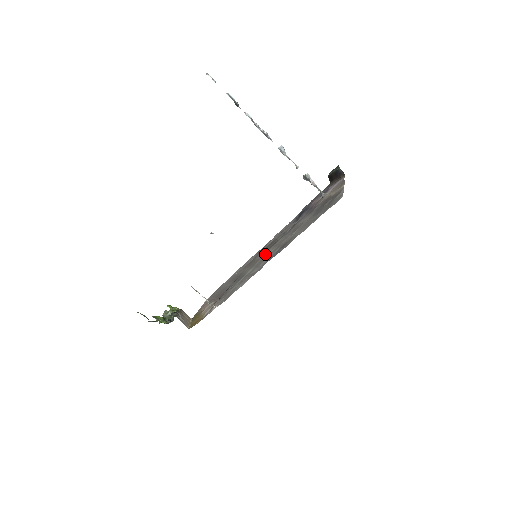
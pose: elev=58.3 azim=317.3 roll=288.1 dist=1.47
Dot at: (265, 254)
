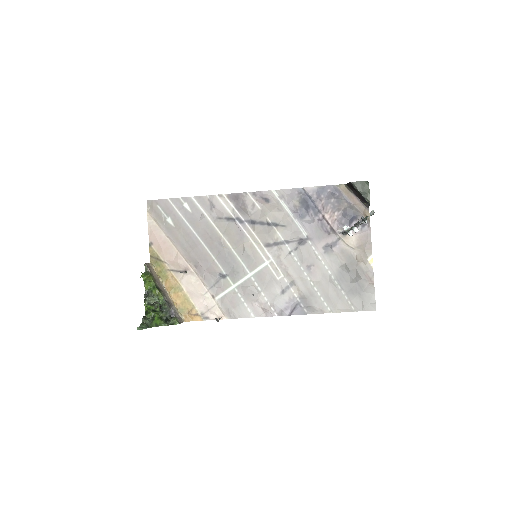
Dot at: (267, 261)
